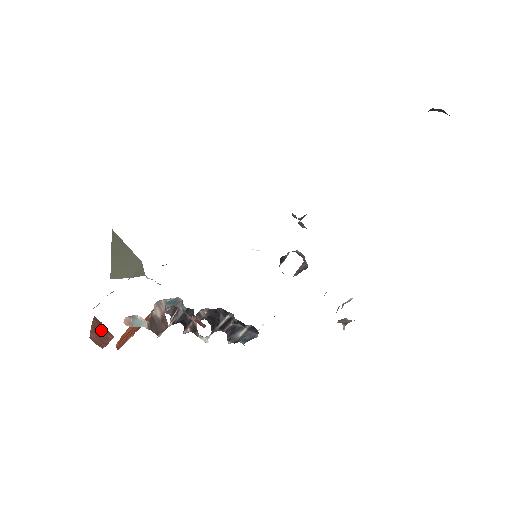
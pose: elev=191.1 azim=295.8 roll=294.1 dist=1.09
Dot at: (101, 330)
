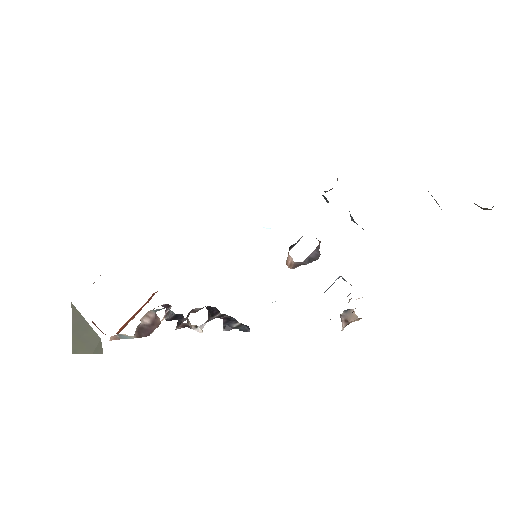
Dot at: occluded
